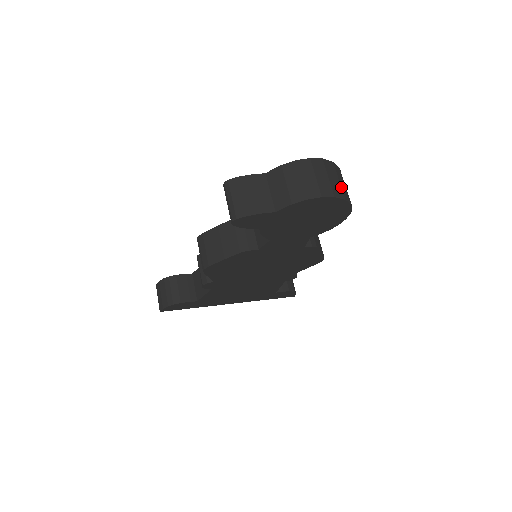
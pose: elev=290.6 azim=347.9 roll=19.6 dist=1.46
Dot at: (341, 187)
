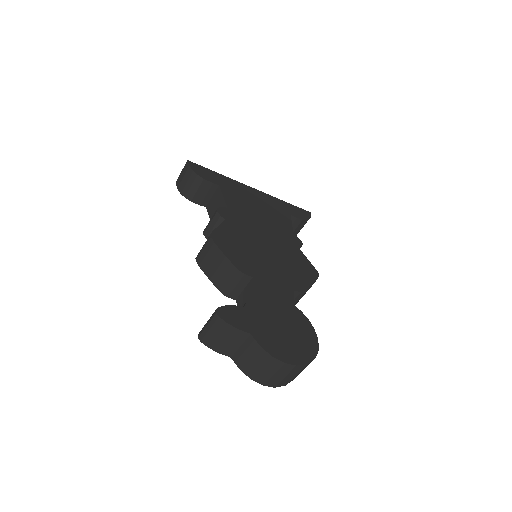
Dot at: occluded
